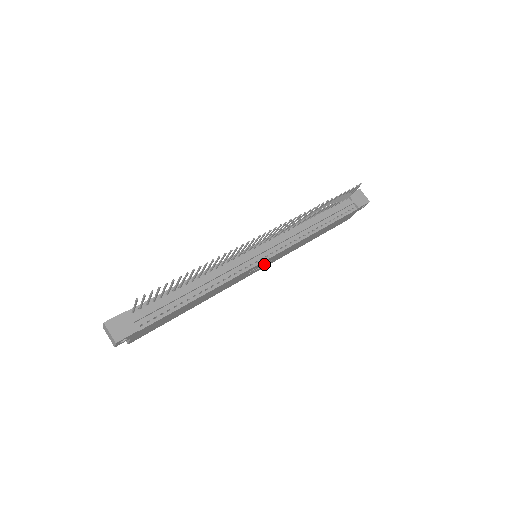
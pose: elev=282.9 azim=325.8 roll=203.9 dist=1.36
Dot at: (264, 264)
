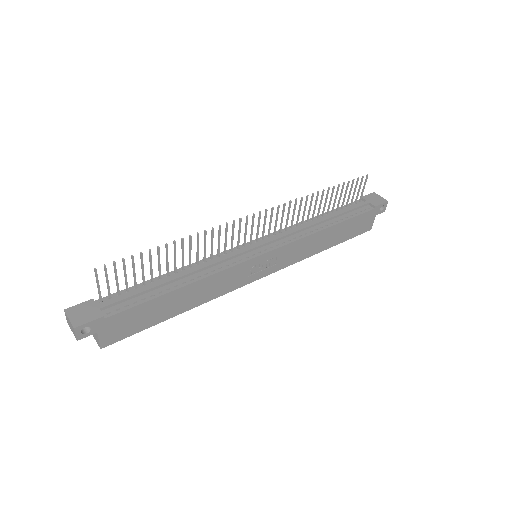
Dot at: (267, 265)
